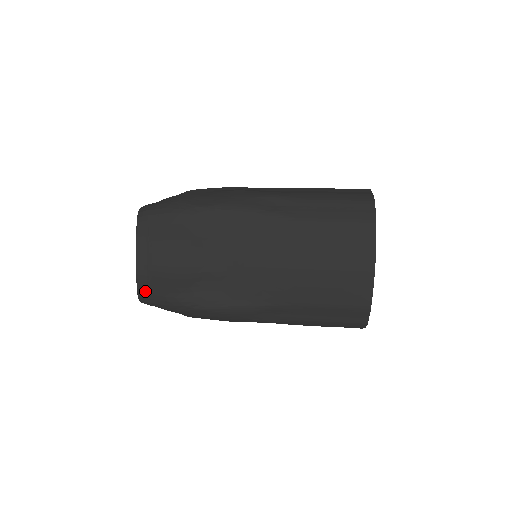
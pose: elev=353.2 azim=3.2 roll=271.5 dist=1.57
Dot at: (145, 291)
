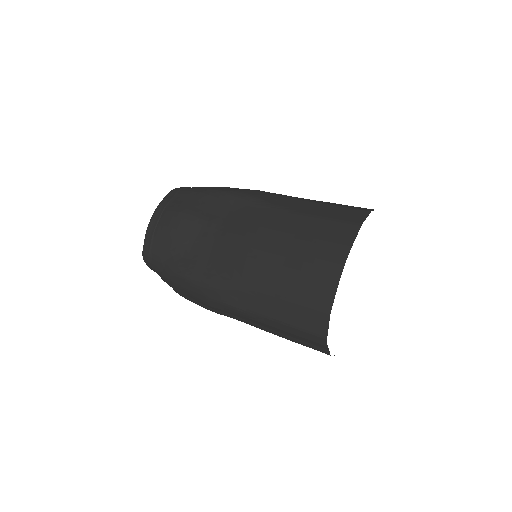
Dot at: (148, 248)
